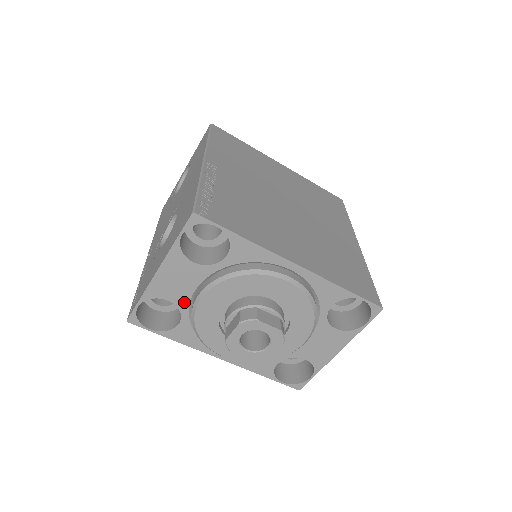
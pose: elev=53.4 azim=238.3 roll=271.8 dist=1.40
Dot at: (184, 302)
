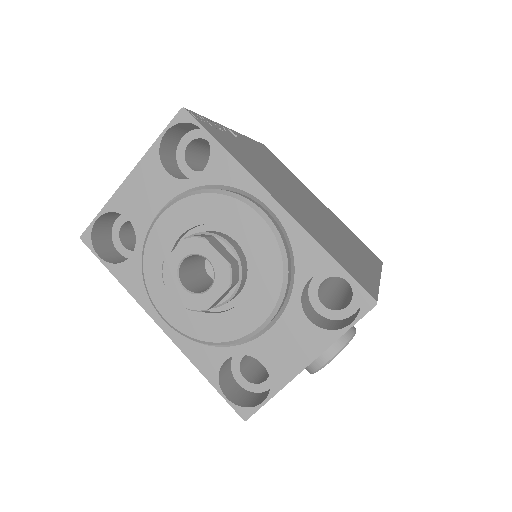
Dot at: (144, 226)
